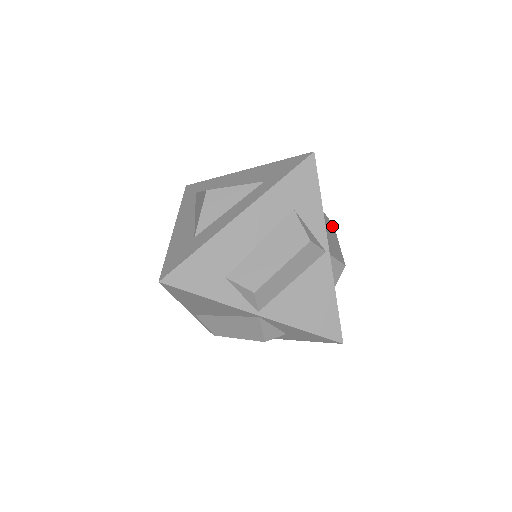
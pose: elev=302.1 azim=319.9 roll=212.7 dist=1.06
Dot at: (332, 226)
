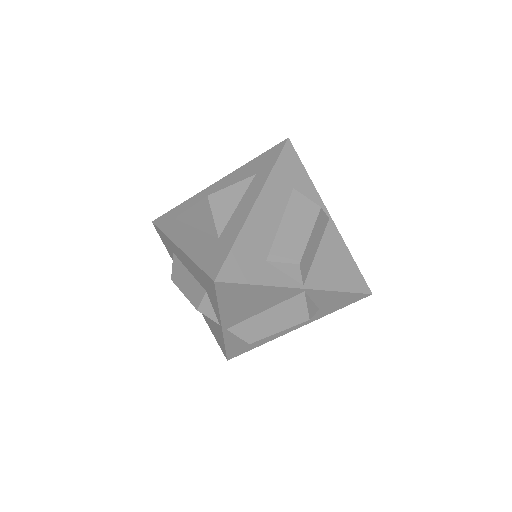
Dot at: occluded
